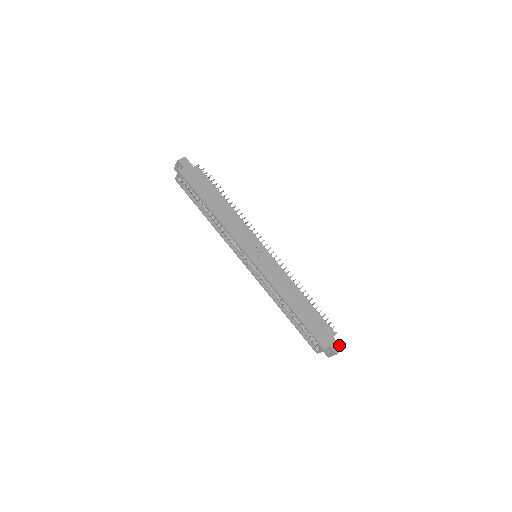
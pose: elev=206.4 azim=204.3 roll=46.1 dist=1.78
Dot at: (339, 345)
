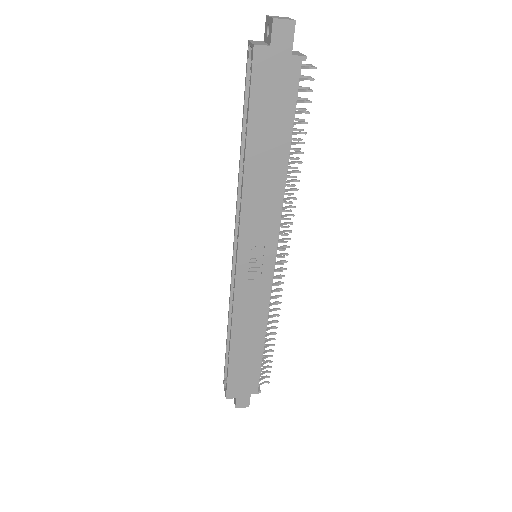
Dot at: (249, 403)
